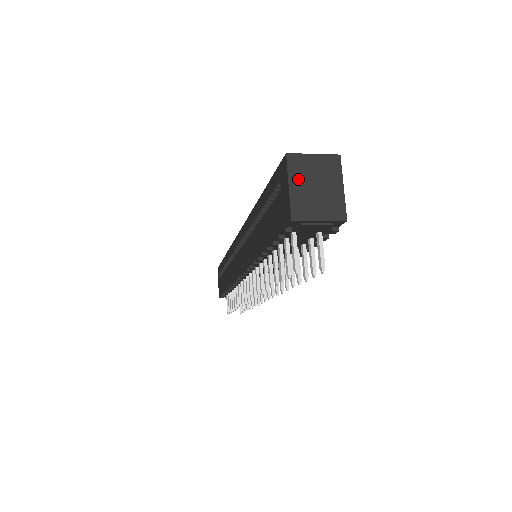
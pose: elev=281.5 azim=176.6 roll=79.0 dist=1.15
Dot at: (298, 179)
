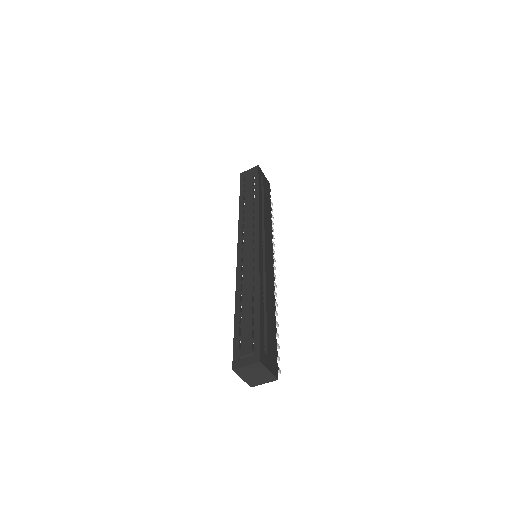
Dot at: (244, 376)
